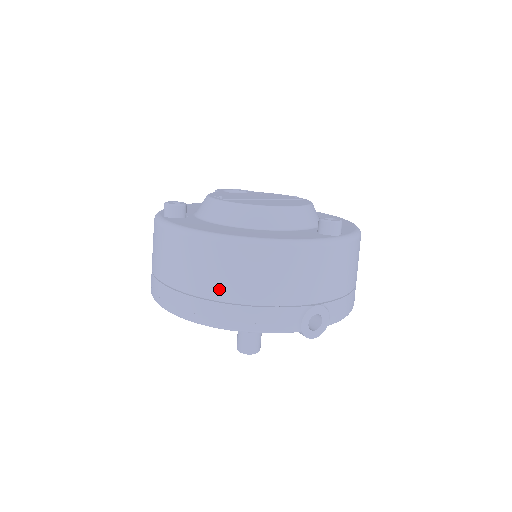
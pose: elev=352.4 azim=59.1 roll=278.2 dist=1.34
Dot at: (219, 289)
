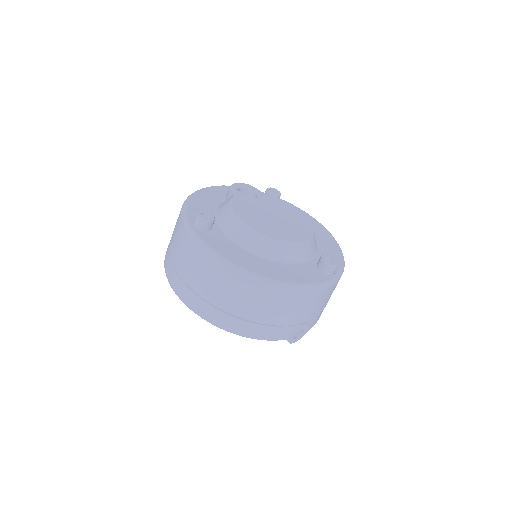
Dot at: (238, 309)
